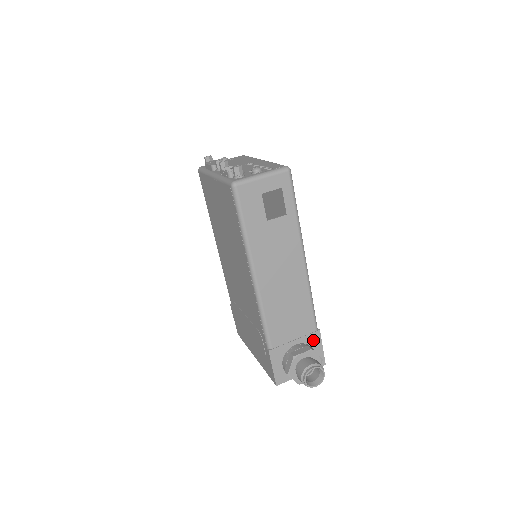
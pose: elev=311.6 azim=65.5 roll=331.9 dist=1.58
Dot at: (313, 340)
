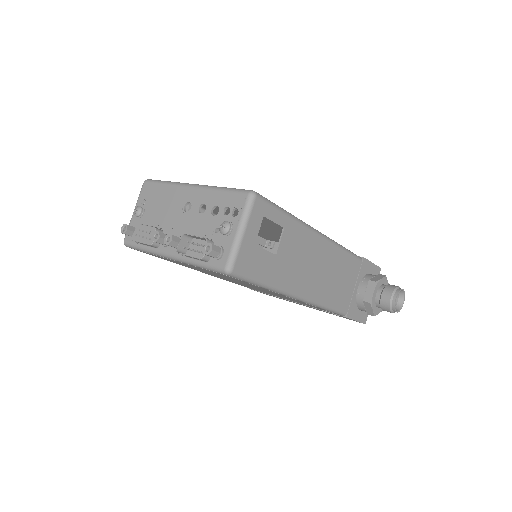
Dot at: (365, 269)
